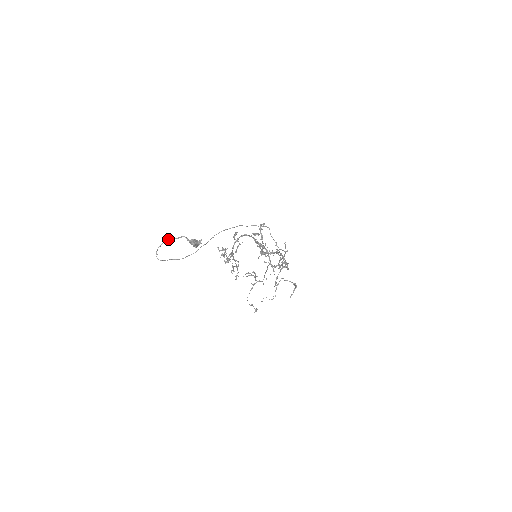
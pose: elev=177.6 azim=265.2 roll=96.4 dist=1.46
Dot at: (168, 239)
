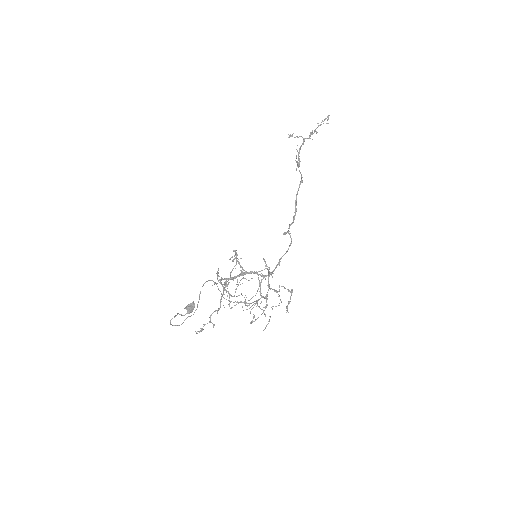
Dot at: (170, 320)
